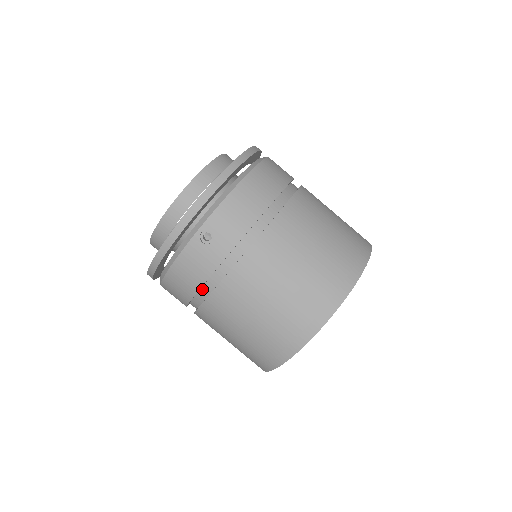
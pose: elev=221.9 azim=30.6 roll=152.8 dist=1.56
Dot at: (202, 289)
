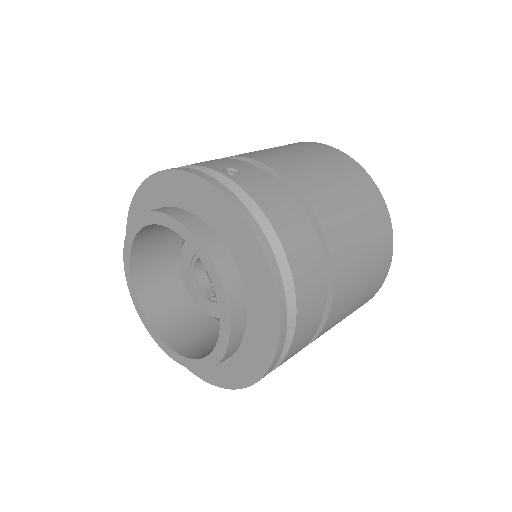
Dot at: occluded
